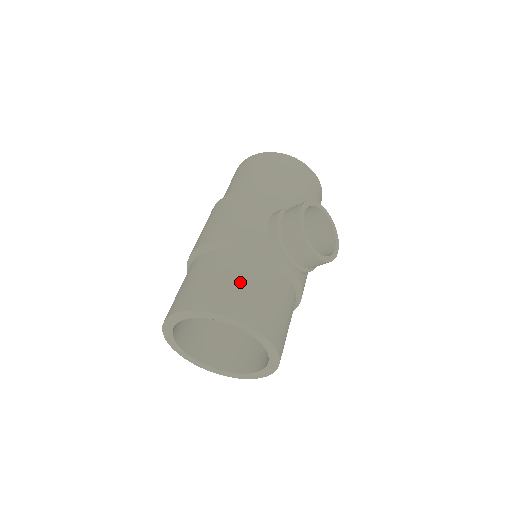
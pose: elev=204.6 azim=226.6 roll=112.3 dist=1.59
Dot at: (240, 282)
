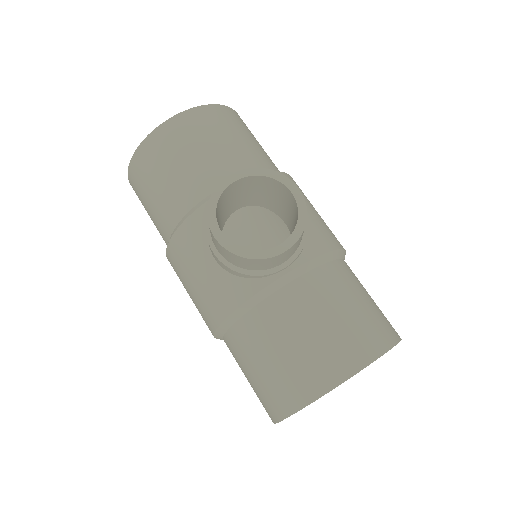
Dot at: (273, 357)
